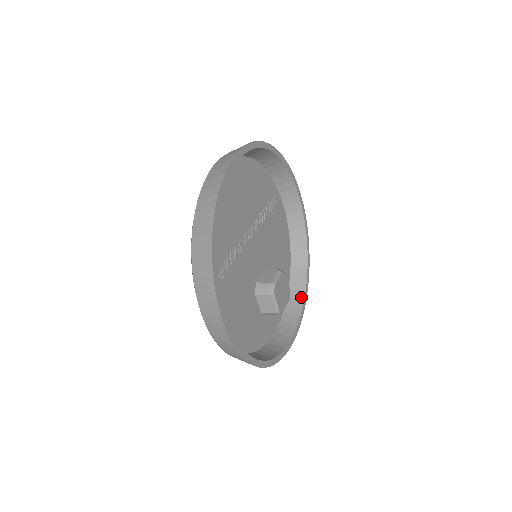
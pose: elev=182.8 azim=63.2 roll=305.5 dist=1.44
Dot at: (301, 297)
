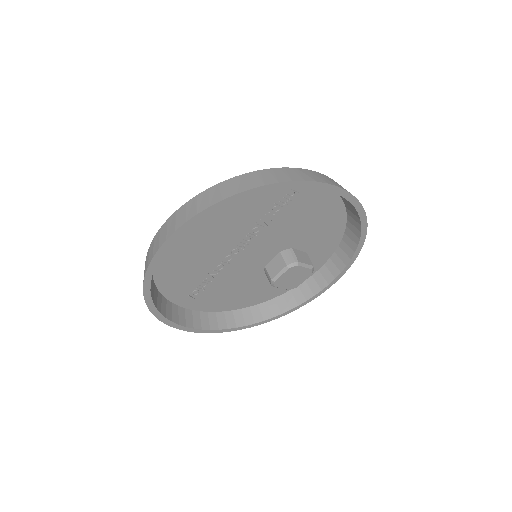
Dot at: (349, 255)
